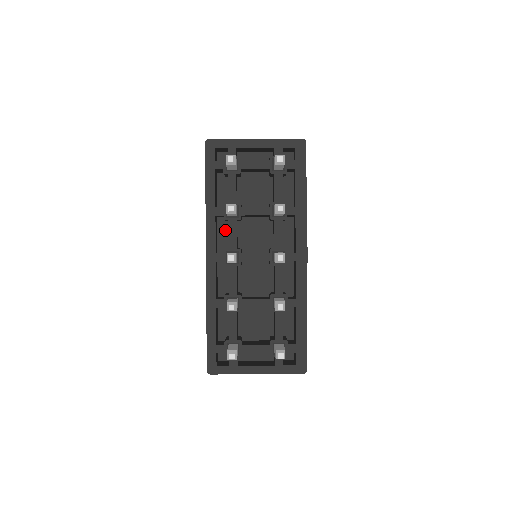
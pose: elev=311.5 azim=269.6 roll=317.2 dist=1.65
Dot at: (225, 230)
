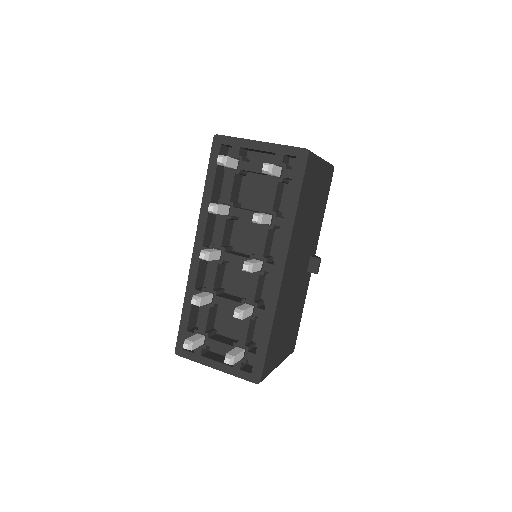
Dot at: occluded
